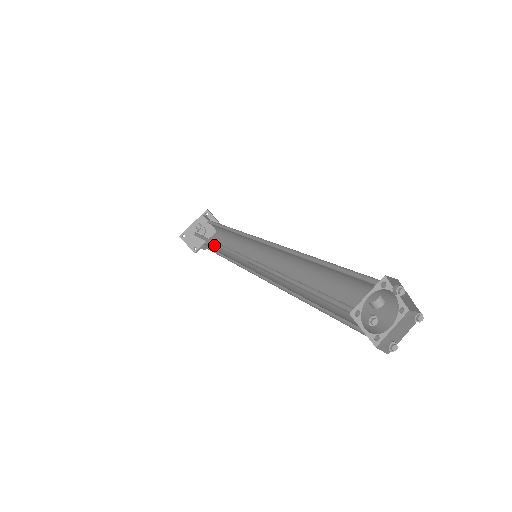
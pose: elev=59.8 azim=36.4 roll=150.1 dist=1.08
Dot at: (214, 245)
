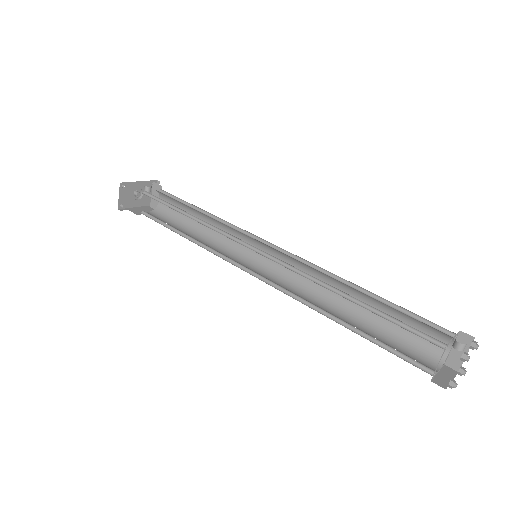
Dot at: (156, 217)
